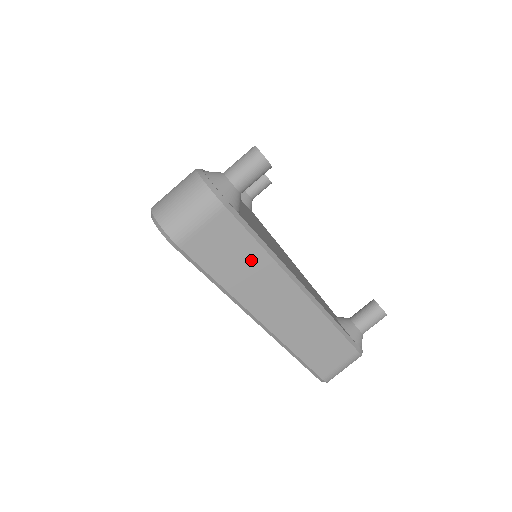
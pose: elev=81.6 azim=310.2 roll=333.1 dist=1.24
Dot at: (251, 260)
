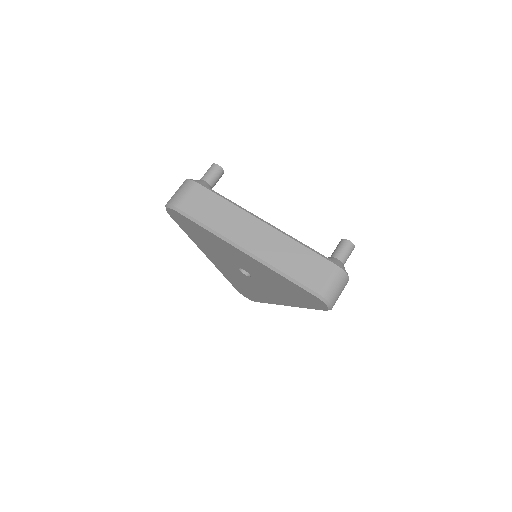
Dot at: (222, 208)
